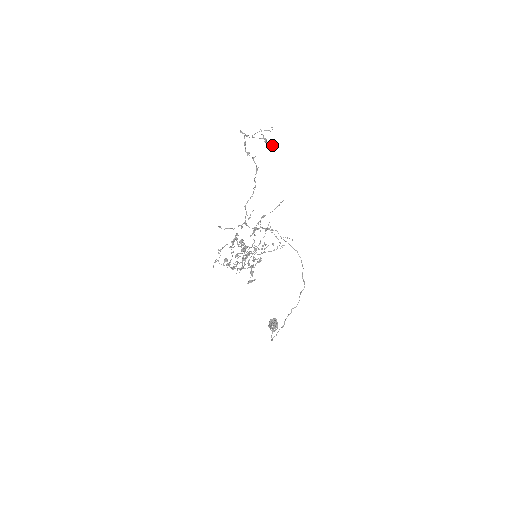
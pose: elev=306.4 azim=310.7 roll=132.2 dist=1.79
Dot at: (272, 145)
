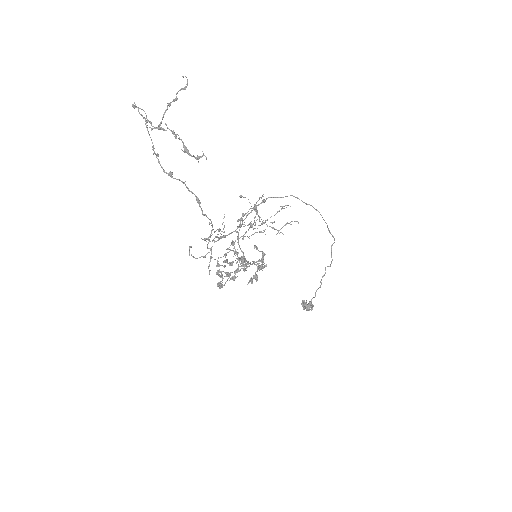
Dot at: (202, 155)
